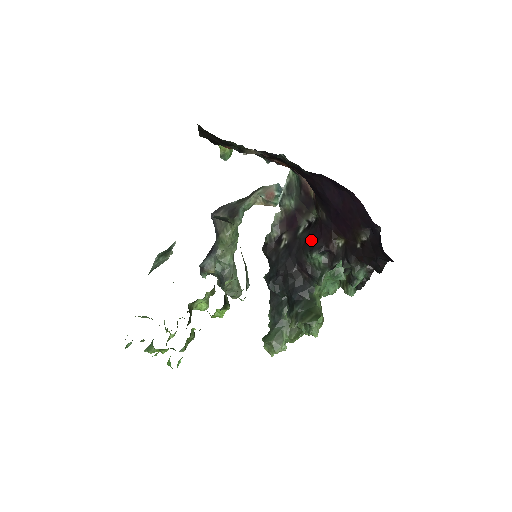
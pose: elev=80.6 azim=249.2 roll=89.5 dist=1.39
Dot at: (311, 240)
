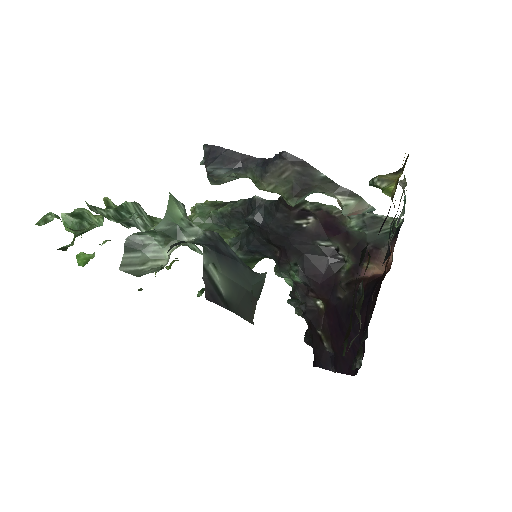
Dot at: (314, 268)
